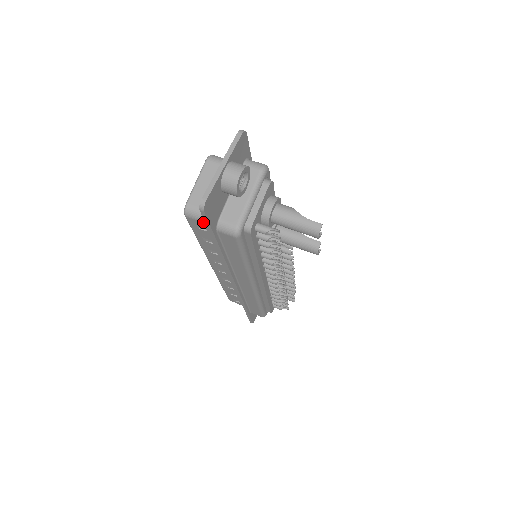
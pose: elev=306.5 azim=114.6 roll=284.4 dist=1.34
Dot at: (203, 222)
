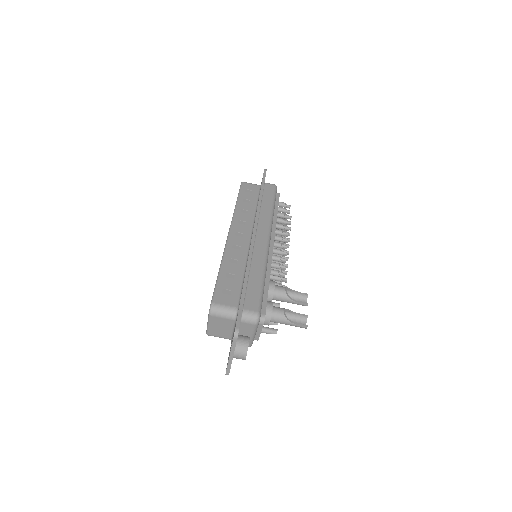
Dot at: occluded
